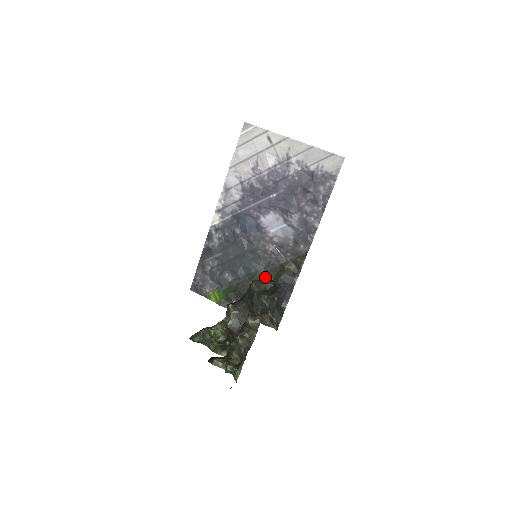
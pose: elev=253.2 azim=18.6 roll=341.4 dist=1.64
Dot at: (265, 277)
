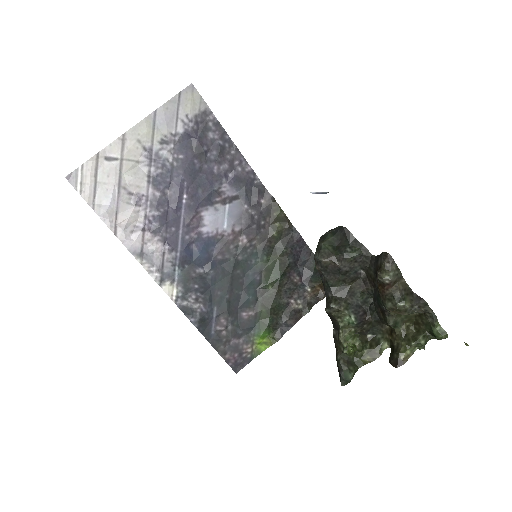
Dot at: (273, 266)
